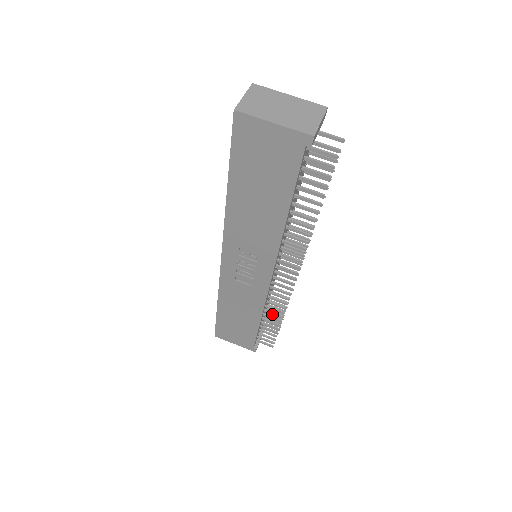
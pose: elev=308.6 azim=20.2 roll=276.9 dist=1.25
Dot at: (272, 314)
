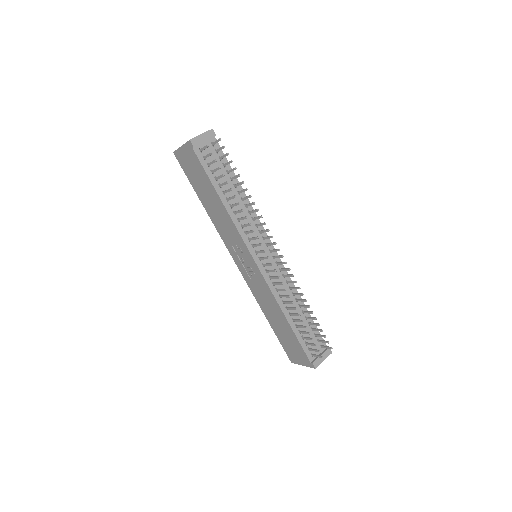
Dot at: (291, 309)
